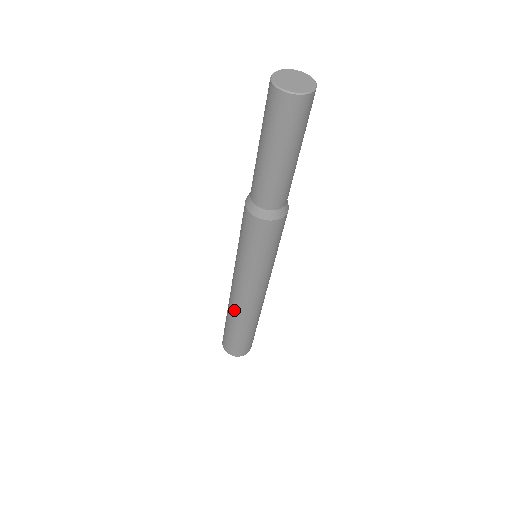
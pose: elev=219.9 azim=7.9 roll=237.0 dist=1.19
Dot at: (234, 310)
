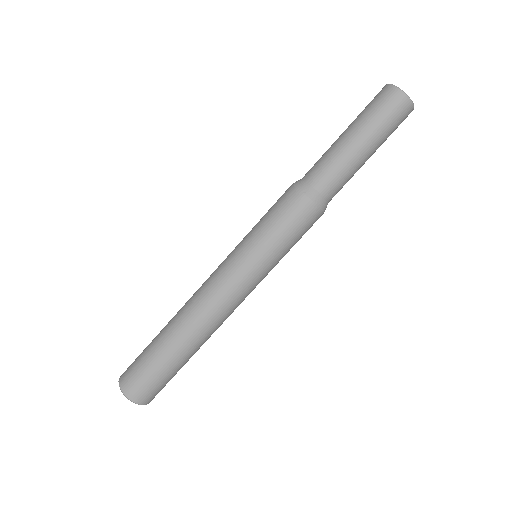
Dot at: (184, 306)
